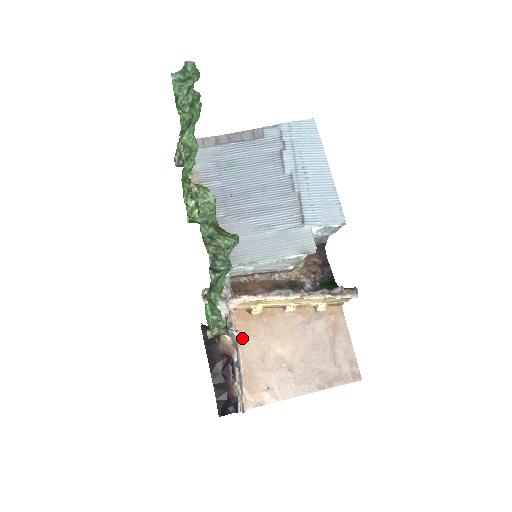
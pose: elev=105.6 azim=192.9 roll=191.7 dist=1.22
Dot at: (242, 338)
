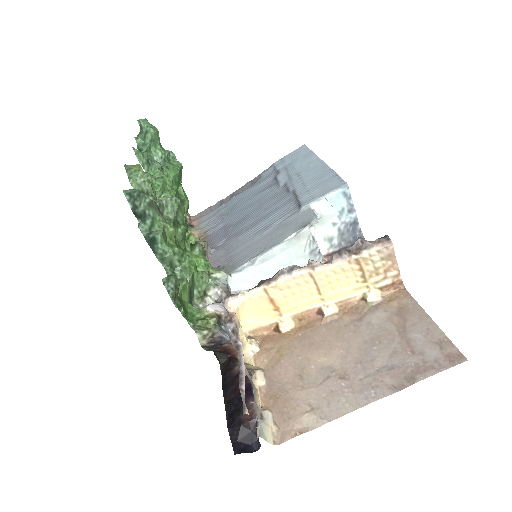
Dot at: (272, 361)
